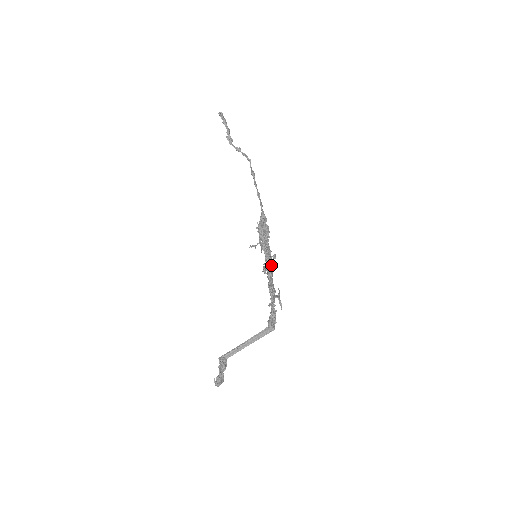
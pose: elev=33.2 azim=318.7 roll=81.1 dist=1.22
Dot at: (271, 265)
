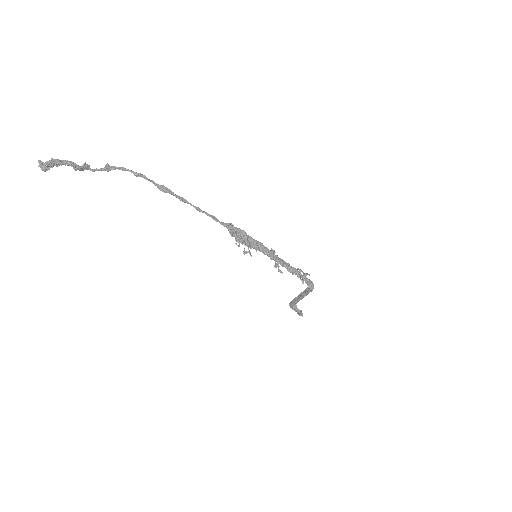
Dot at: (277, 259)
